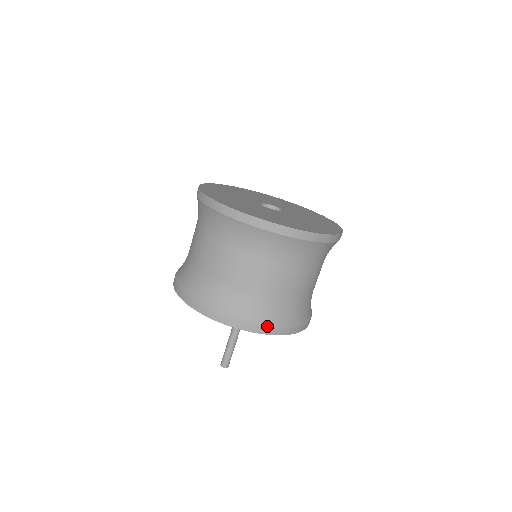
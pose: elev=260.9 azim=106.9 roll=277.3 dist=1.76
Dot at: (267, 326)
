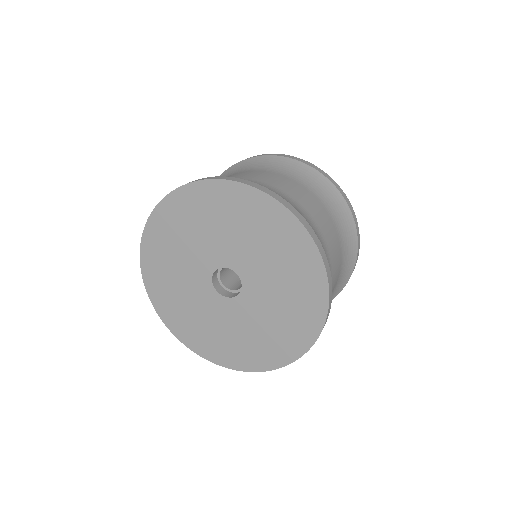
Dot at: occluded
